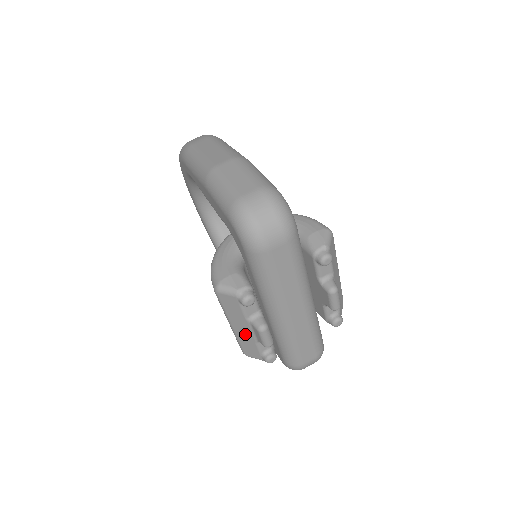
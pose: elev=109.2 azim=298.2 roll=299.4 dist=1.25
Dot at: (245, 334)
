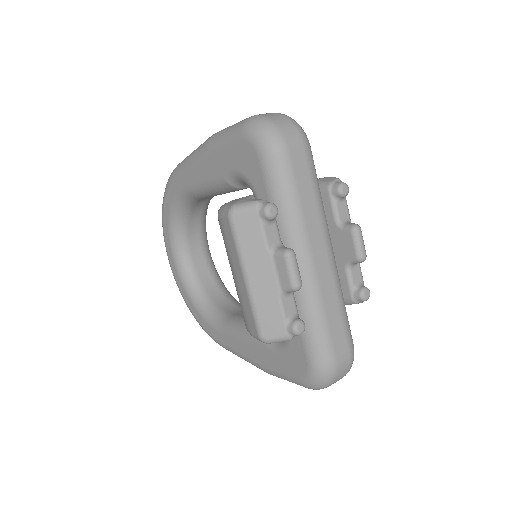
Dot at: (265, 285)
